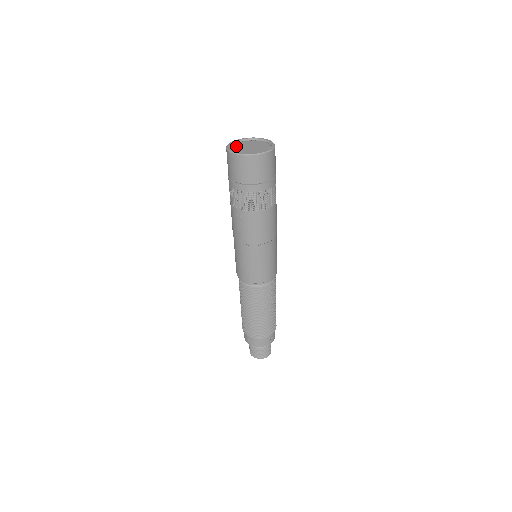
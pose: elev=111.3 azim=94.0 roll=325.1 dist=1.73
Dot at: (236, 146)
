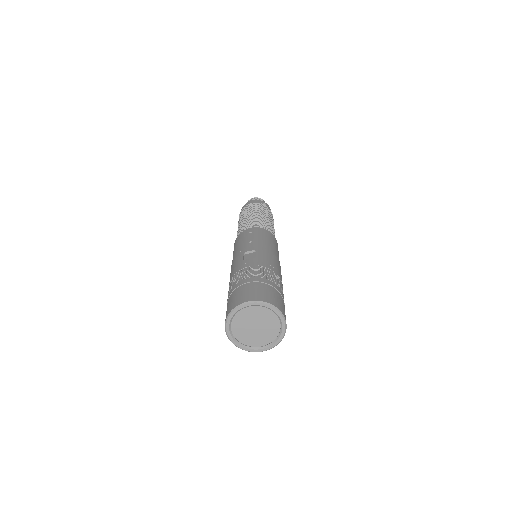
Dot at: (236, 325)
